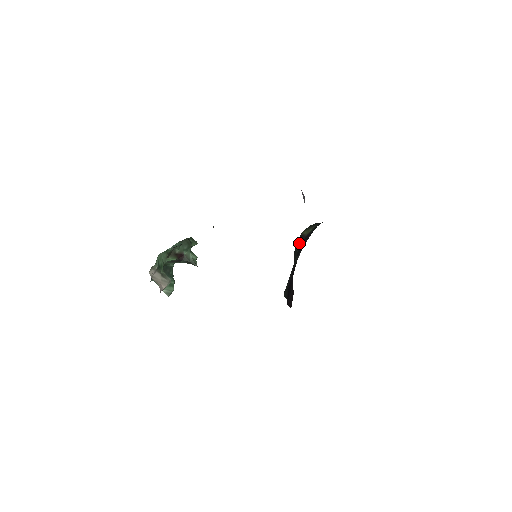
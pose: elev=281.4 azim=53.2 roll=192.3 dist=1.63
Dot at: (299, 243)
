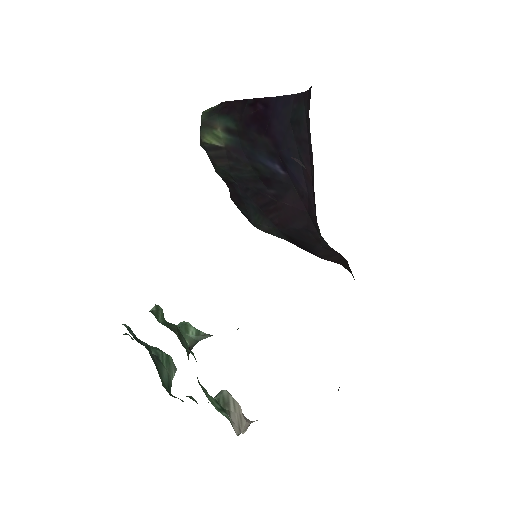
Dot at: (220, 161)
